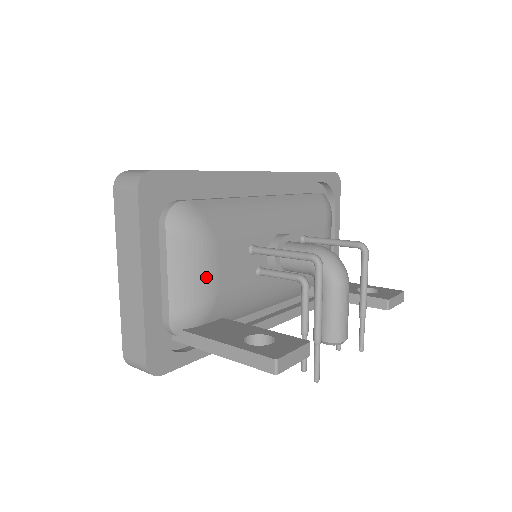
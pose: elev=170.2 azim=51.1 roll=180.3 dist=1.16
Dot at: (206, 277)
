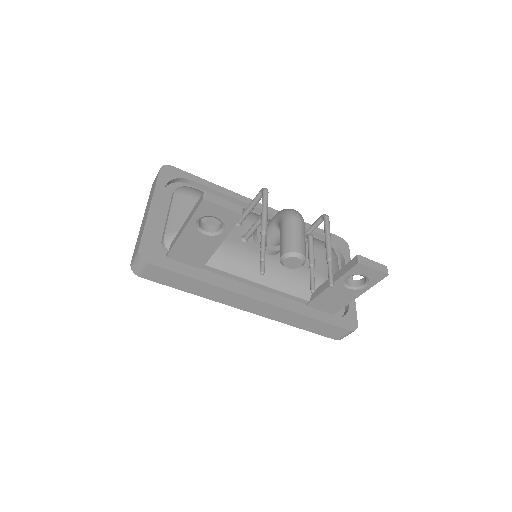
Dot at: occluded
